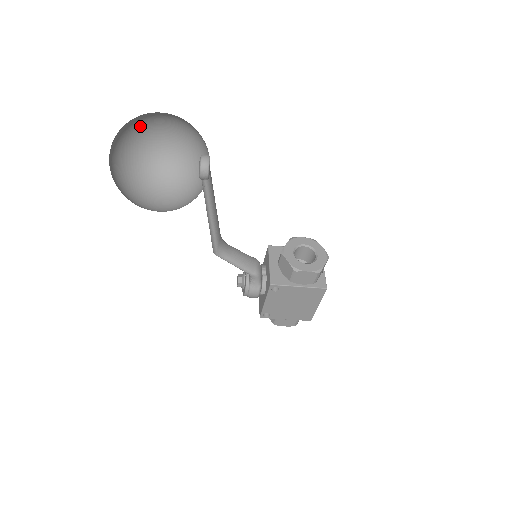
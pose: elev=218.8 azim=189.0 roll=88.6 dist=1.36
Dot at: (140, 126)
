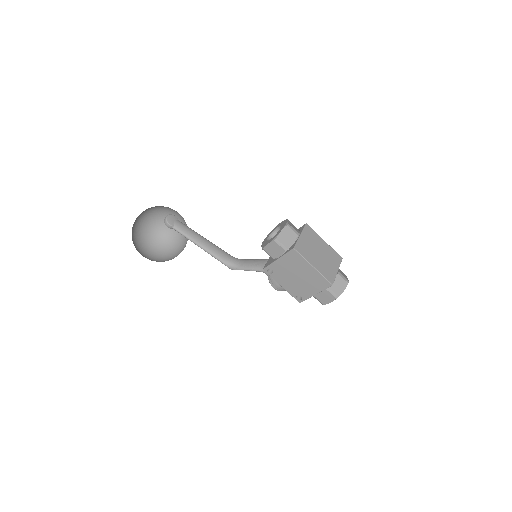
Dot at: (161, 224)
